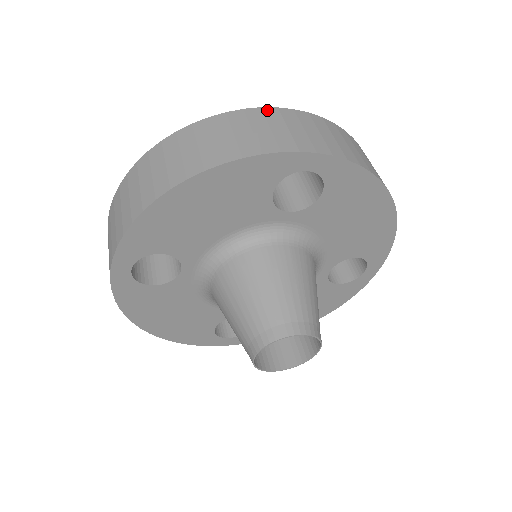
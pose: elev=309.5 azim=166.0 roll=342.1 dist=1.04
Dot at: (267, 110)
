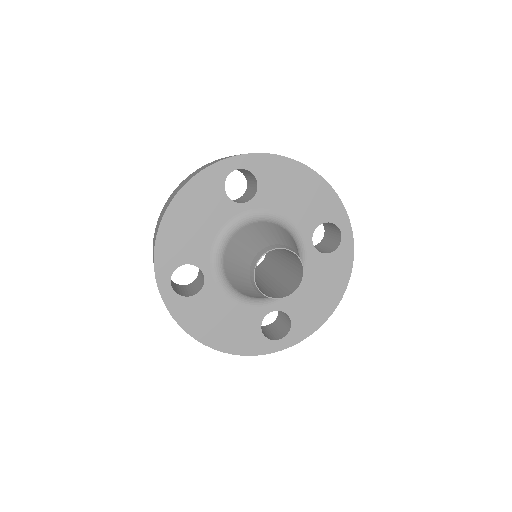
Dot at: occluded
